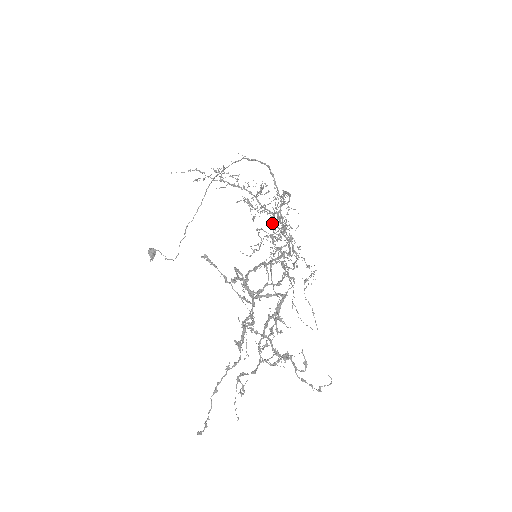
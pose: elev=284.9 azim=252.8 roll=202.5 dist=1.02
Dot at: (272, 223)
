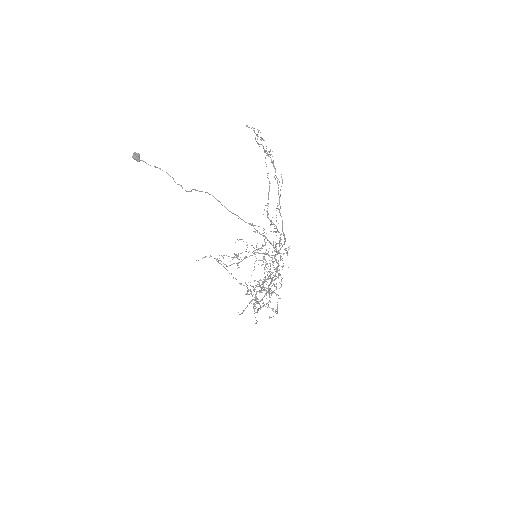
Dot at: (258, 144)
